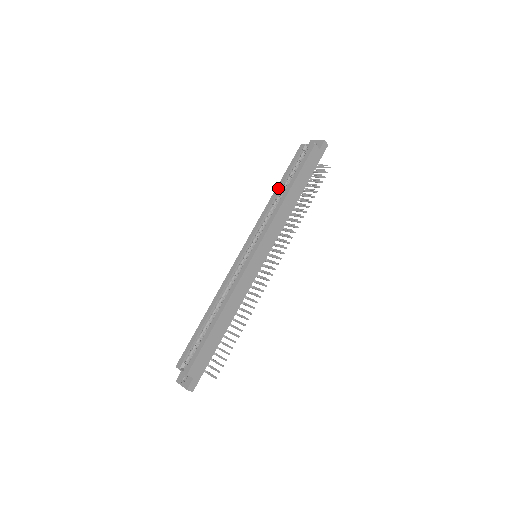
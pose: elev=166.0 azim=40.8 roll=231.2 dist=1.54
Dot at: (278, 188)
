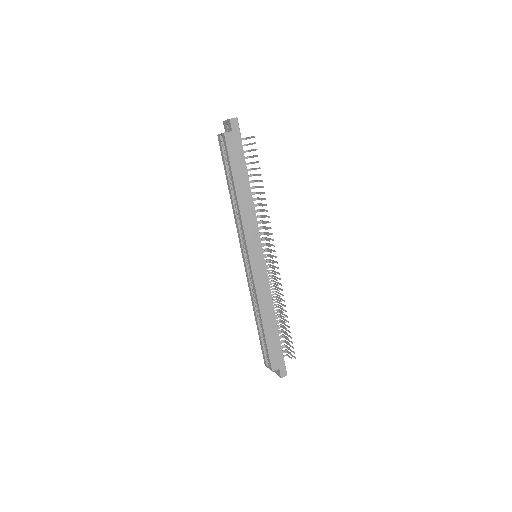
Dot at: (229, 191)
